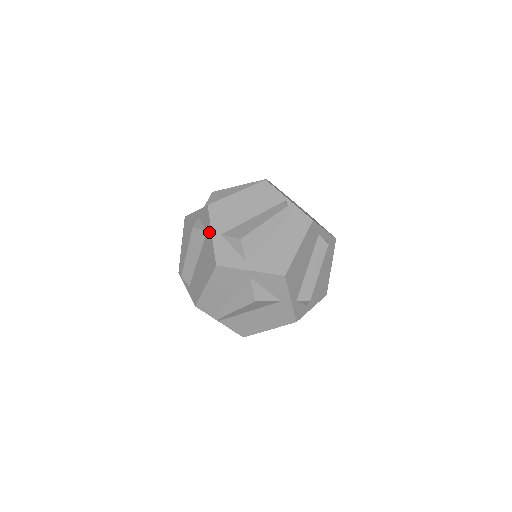
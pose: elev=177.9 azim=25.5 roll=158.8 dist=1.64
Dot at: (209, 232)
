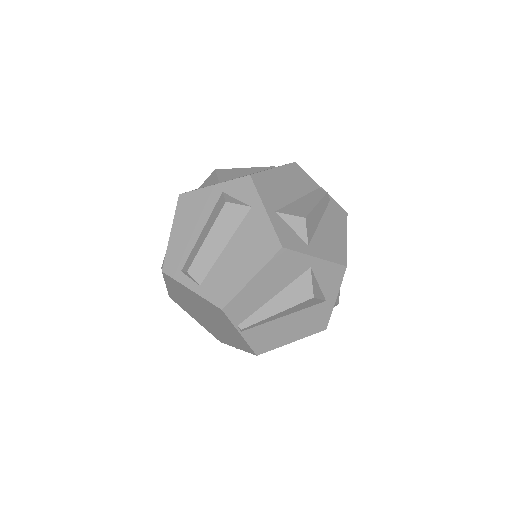
Dot at: (258, 207)
